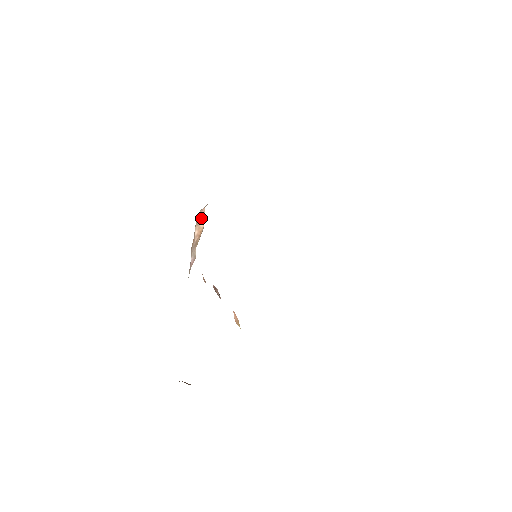
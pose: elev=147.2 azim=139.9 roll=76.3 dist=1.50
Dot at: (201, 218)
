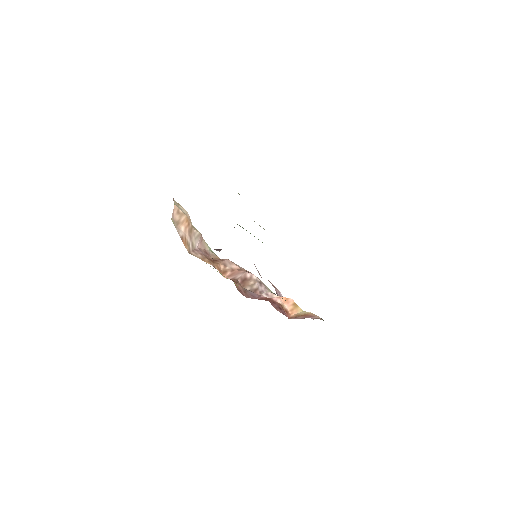
Dot at: (178, 216)
